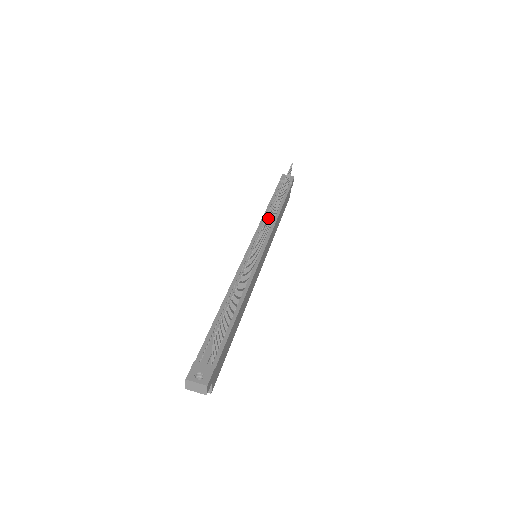
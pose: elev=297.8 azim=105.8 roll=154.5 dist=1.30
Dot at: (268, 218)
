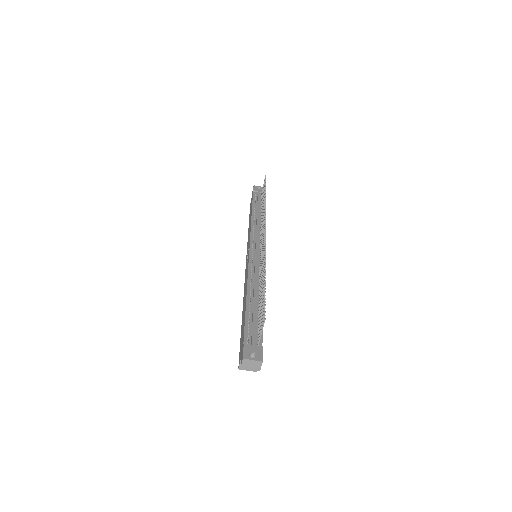
Dot at: (265, 222)
